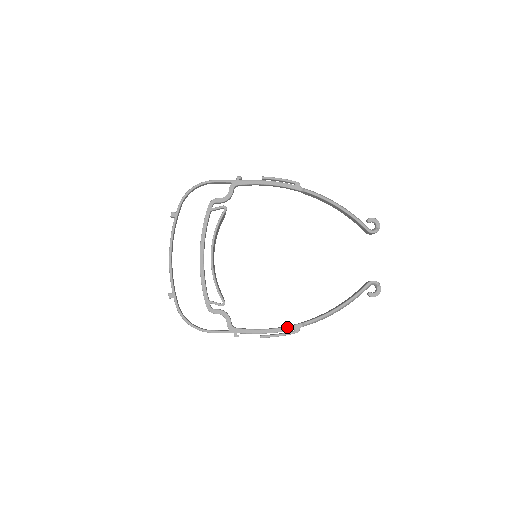
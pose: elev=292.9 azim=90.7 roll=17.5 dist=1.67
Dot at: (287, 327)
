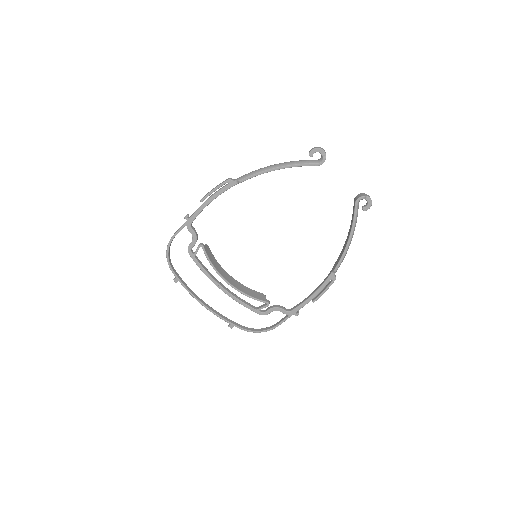
Dot at: (325, 282)
